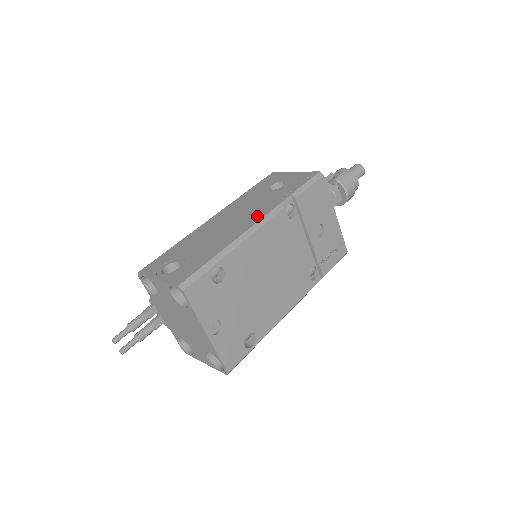
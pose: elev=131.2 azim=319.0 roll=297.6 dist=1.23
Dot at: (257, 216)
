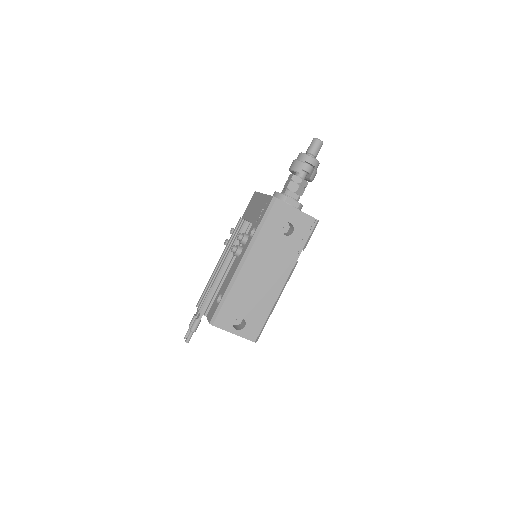
Dot at: (284, 274)
